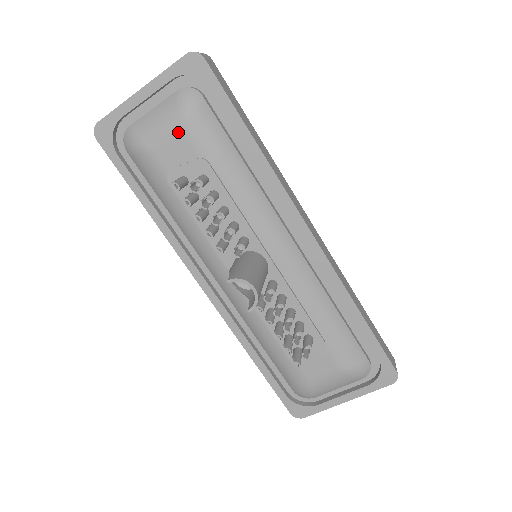
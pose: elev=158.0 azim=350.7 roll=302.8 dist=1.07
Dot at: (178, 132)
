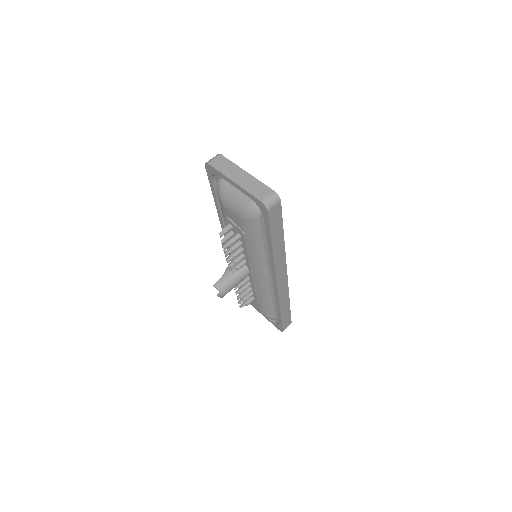
Dot at: (238, 216)
